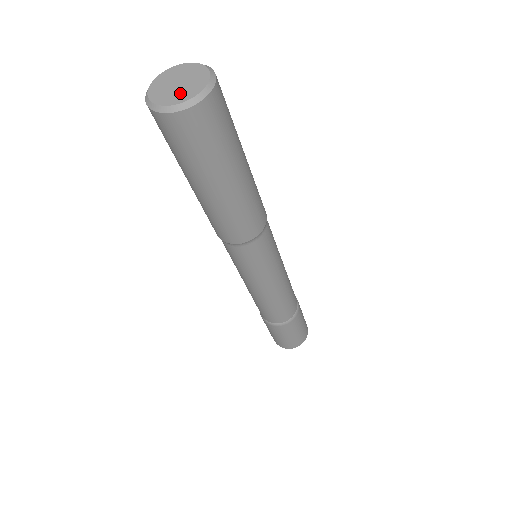
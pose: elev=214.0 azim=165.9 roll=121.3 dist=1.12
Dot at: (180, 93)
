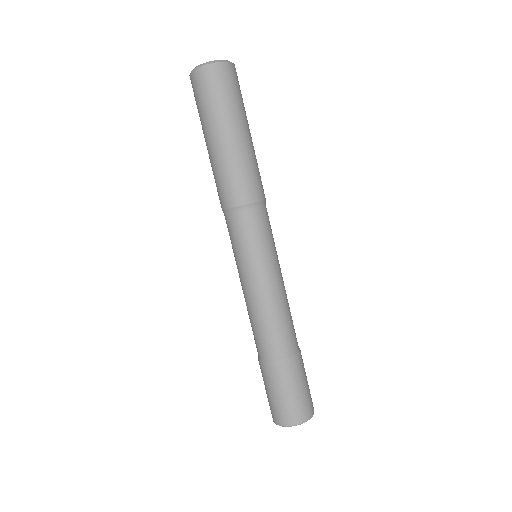
Dot at: occluded
